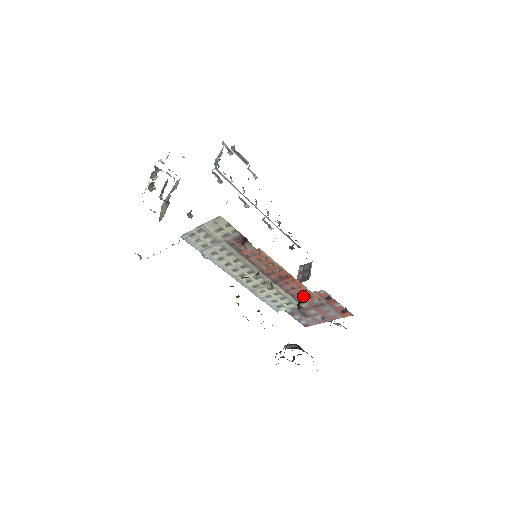
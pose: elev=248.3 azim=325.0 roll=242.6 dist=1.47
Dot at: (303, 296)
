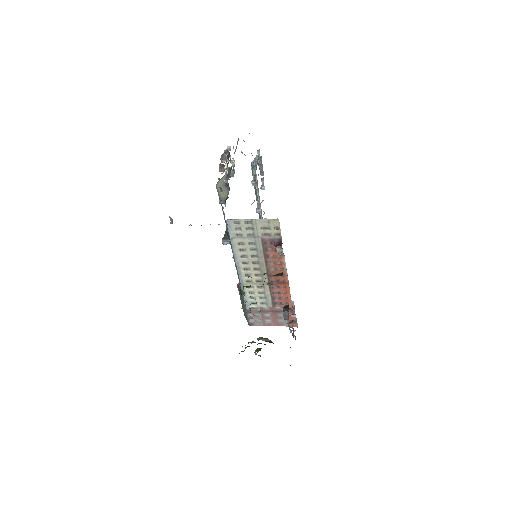
Dot at: (281, 301)
